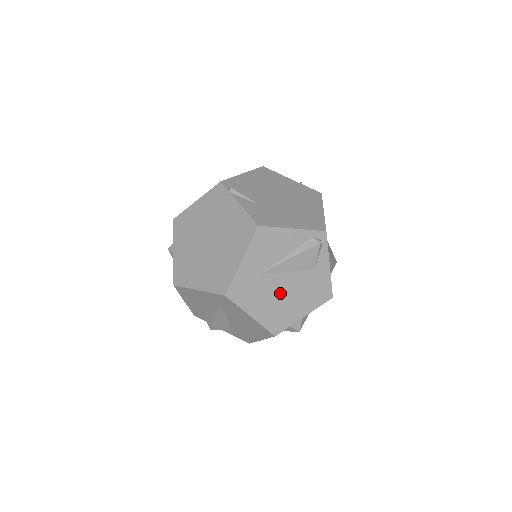
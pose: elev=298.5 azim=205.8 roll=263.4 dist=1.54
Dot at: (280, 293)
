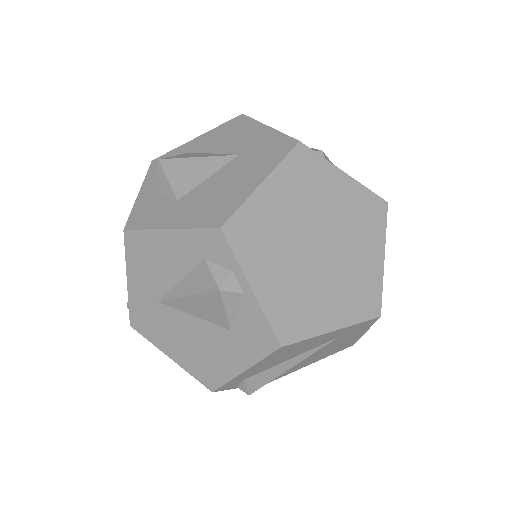
Dot at: occluded
